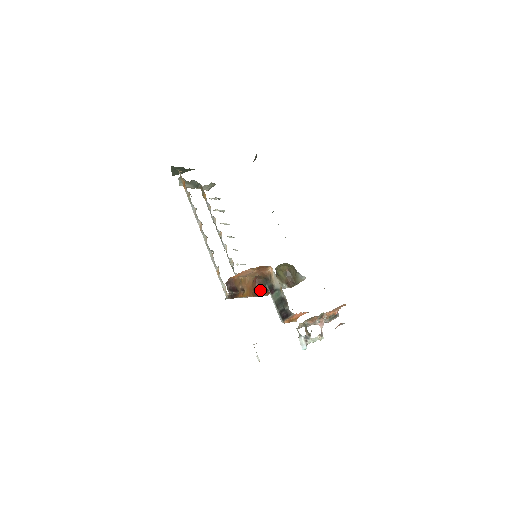
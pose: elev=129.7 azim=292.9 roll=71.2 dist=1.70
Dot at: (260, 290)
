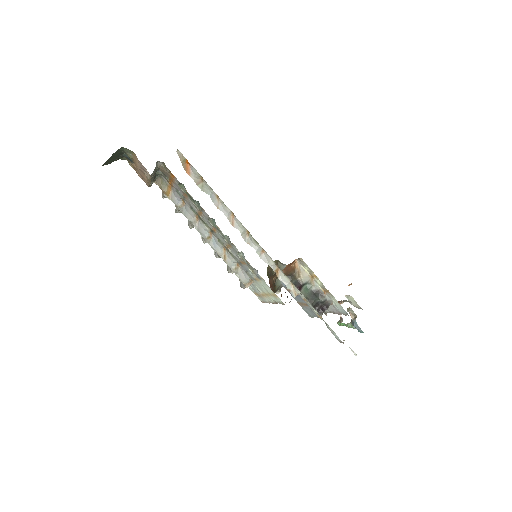
Dot at: occluded
